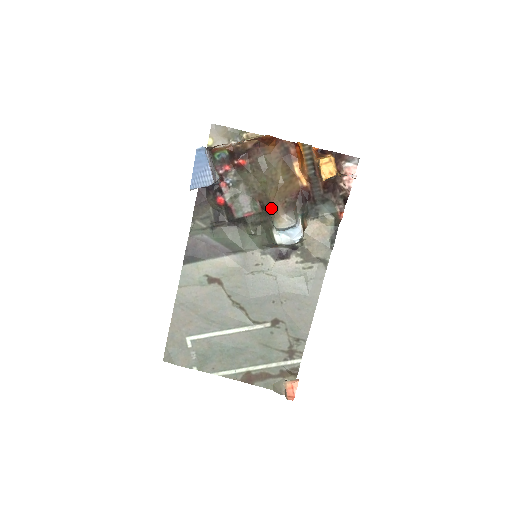
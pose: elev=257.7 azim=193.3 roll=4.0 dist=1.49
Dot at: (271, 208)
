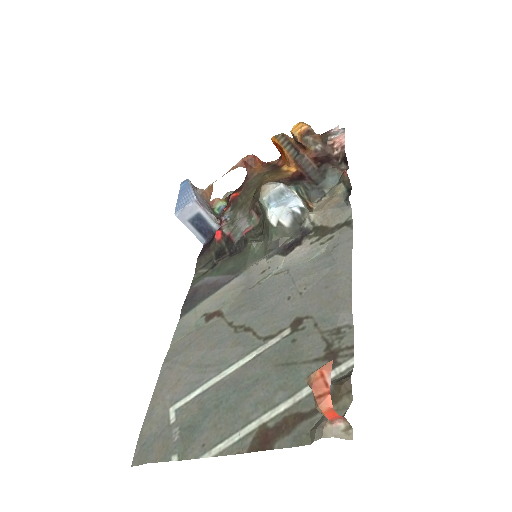
Dot at: (258, 196)
